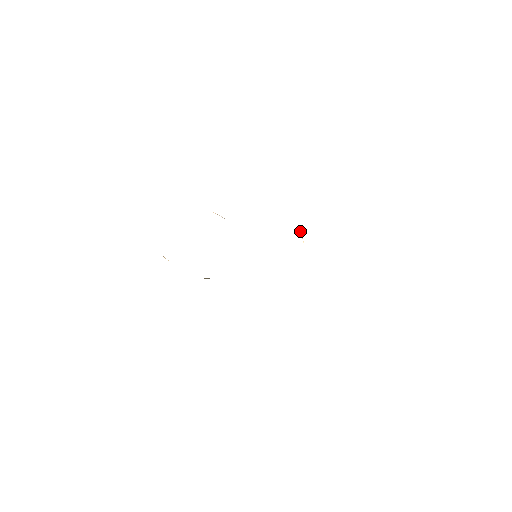
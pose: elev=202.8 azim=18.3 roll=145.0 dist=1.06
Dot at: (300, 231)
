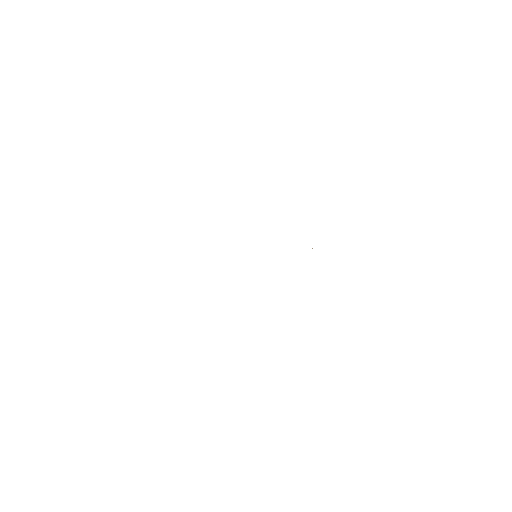
Dot at: occluded
